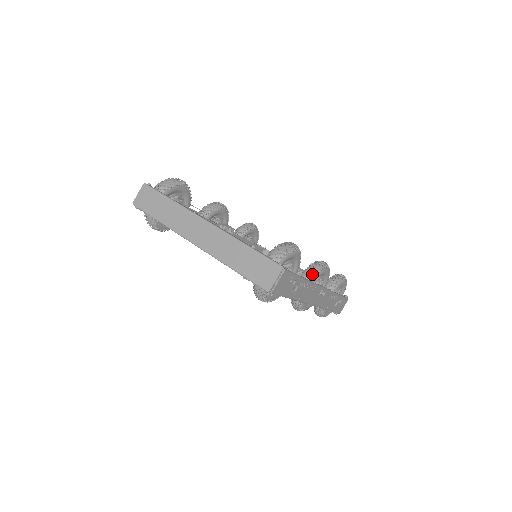
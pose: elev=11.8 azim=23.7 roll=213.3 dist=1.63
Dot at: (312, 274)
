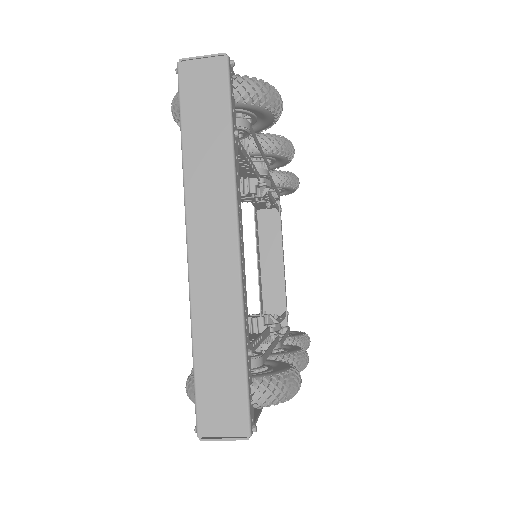
Dot at: occluded
